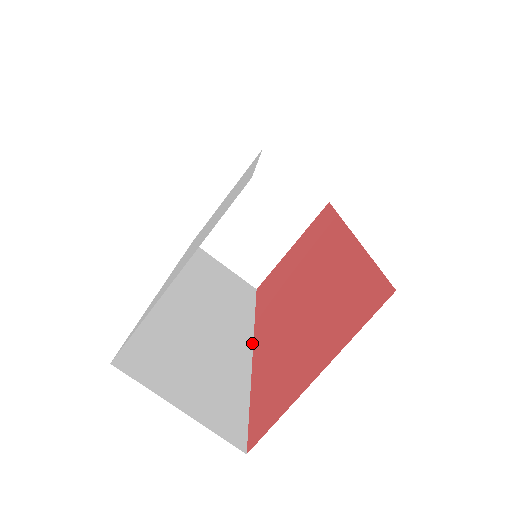
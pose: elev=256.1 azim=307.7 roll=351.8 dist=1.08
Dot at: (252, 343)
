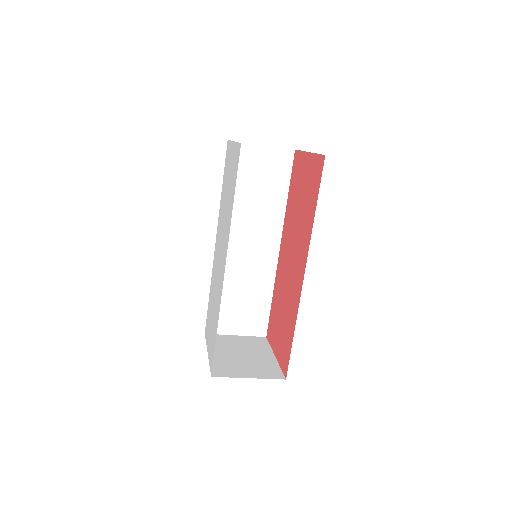
Dot at: (279, 249)
